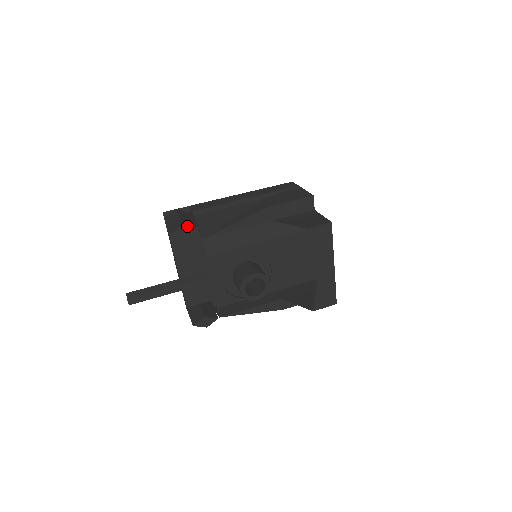
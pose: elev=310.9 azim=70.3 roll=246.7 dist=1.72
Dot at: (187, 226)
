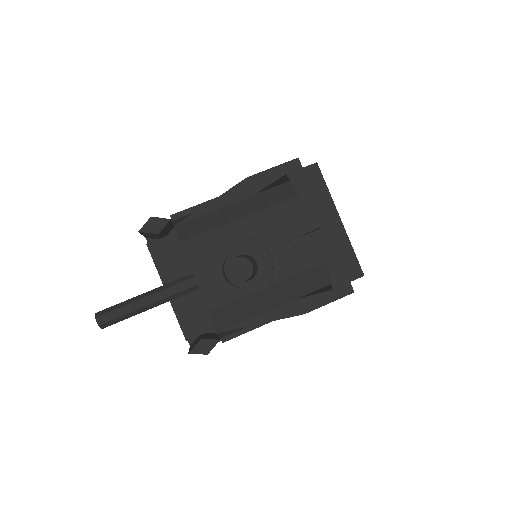
Dot at: (156, 219)
